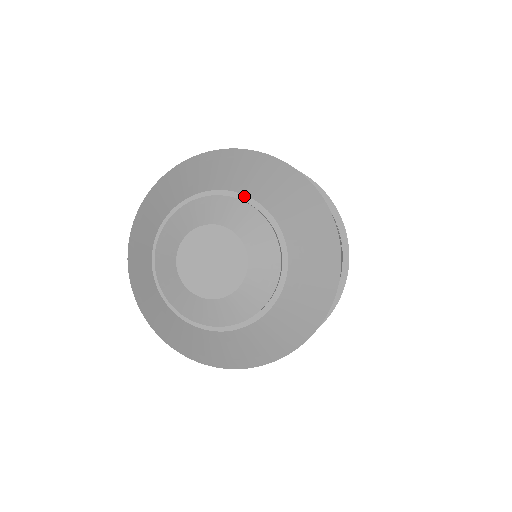
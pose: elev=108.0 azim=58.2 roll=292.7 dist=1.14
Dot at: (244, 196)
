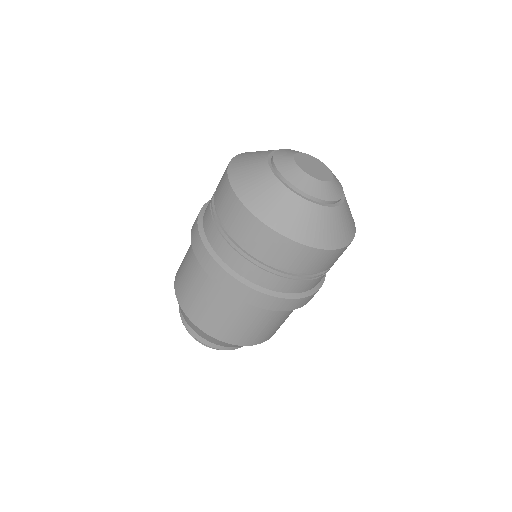
Dot at: occluded
